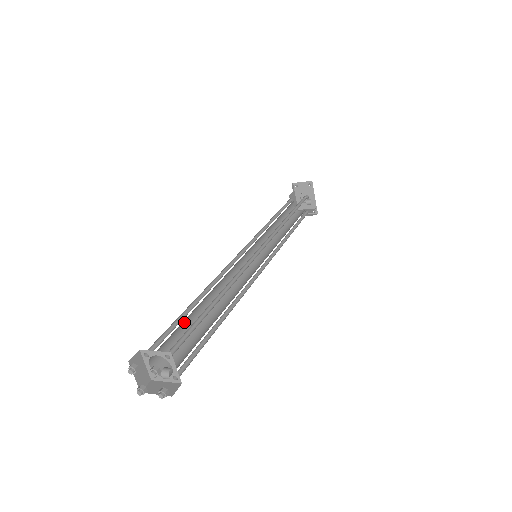
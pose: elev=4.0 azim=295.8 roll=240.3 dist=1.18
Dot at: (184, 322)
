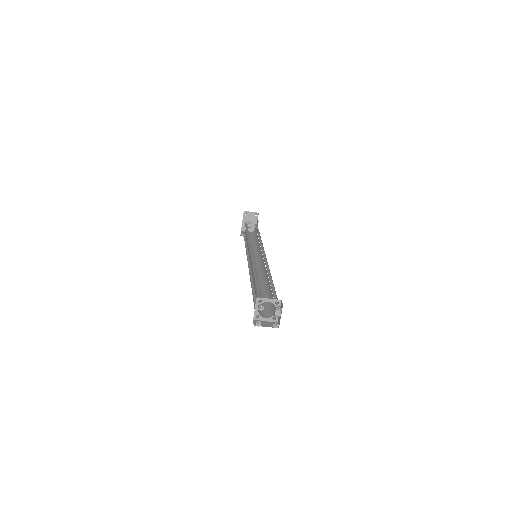
Dot at: occluded
